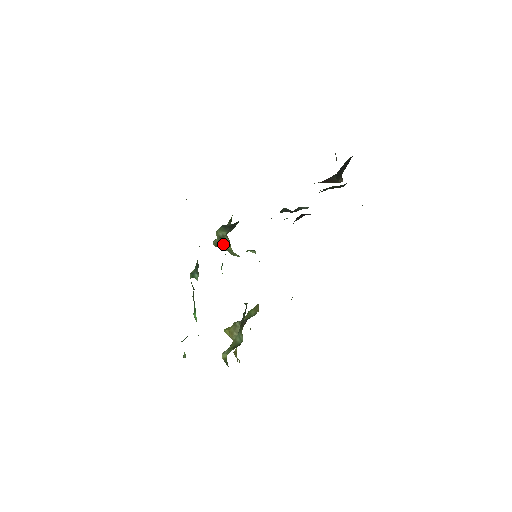
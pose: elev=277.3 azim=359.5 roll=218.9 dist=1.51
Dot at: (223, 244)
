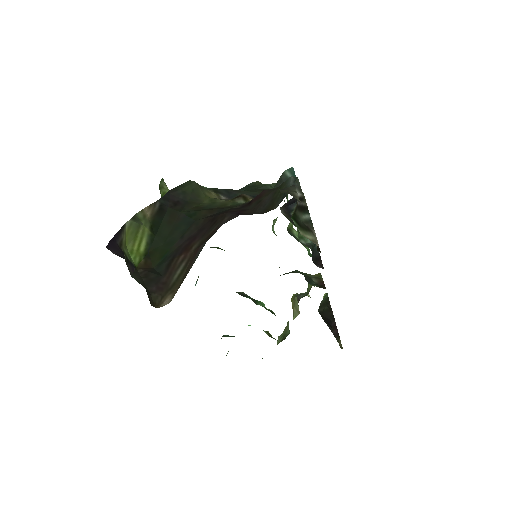
Dot at: occluded
